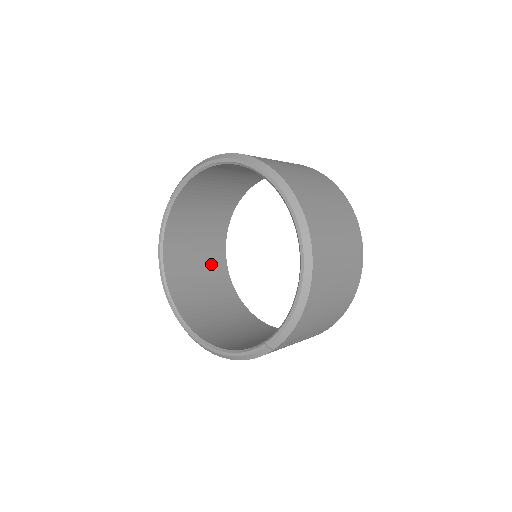
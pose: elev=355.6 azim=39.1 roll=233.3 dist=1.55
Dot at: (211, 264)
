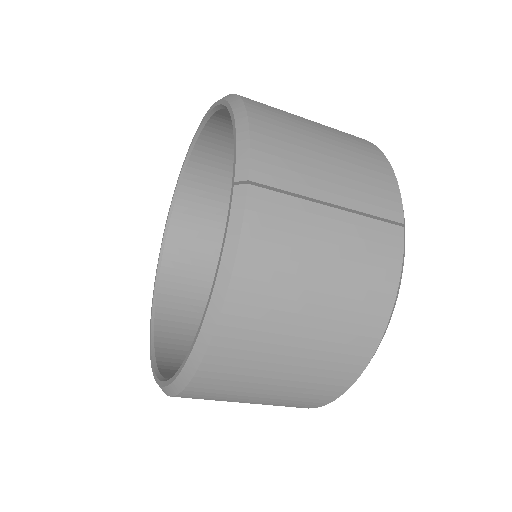
Dot at: occluded
